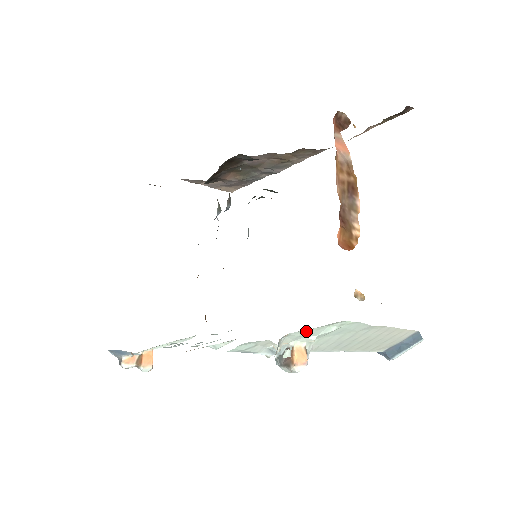
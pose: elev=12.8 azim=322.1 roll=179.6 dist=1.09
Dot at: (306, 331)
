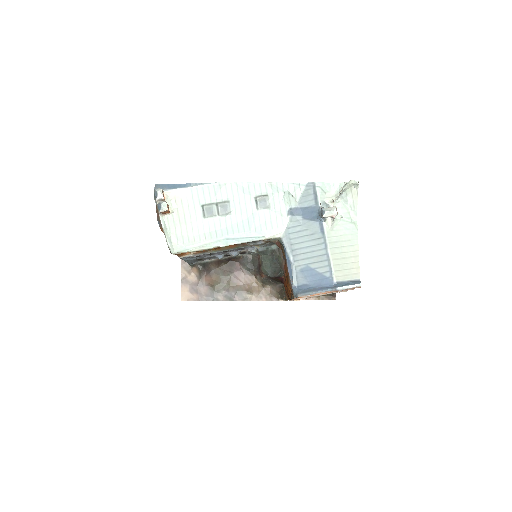
Dot at: (346, 207)
